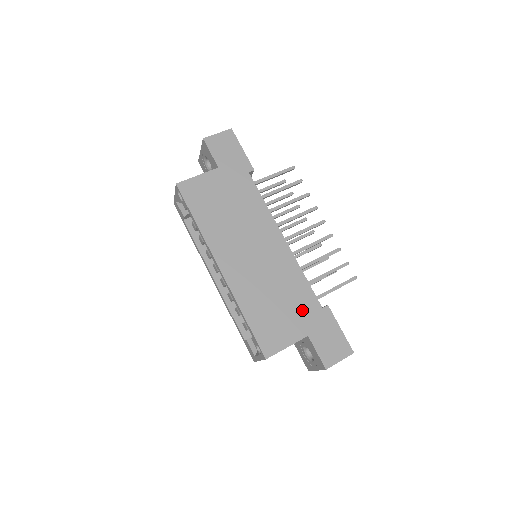
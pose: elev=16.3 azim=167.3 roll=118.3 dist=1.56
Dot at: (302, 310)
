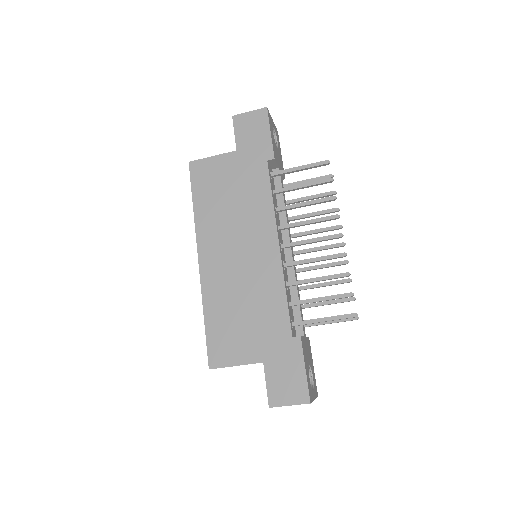
Dot at: (268, 331)
